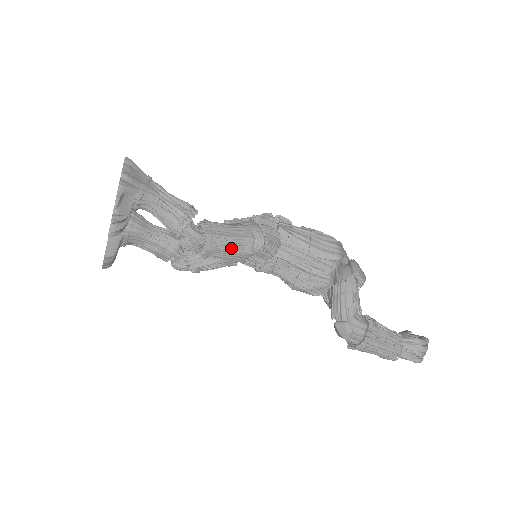
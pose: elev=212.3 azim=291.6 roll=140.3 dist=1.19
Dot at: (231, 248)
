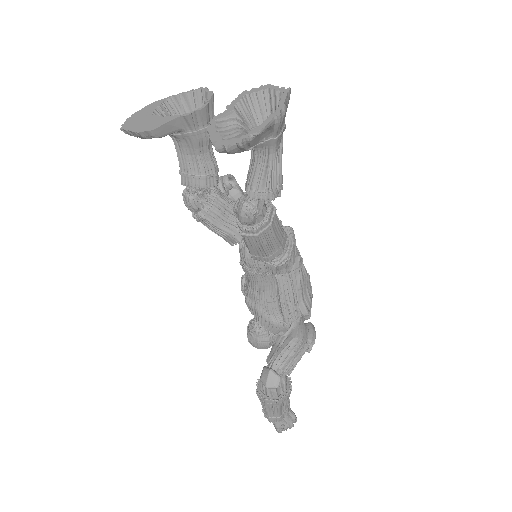
Dot at: (267, 246)
